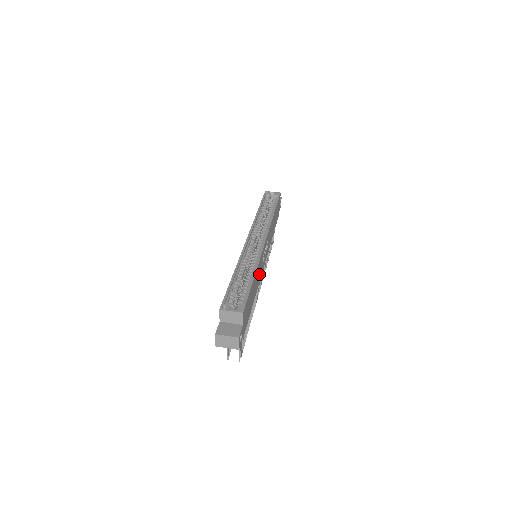
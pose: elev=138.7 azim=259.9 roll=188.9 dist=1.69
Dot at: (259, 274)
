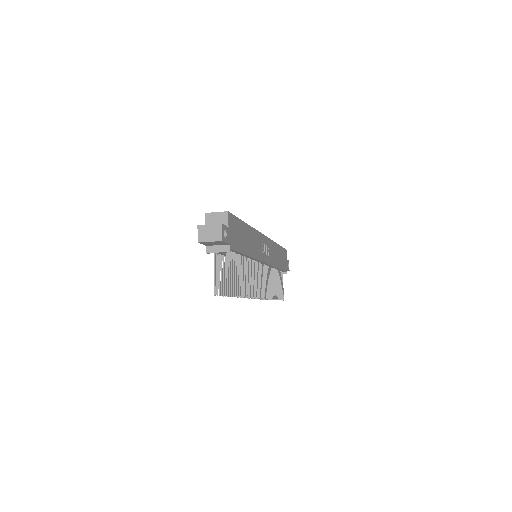
Dot at: (255, 248)
